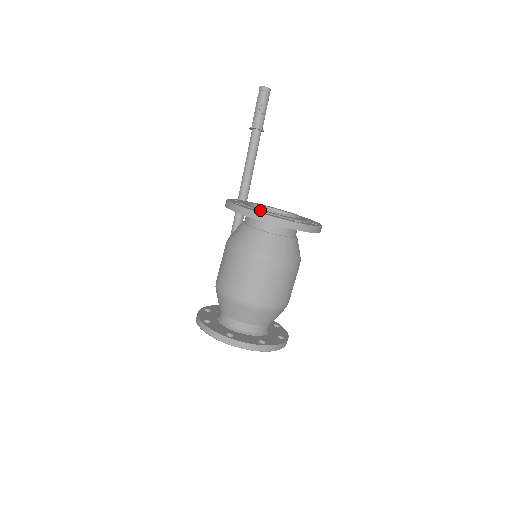
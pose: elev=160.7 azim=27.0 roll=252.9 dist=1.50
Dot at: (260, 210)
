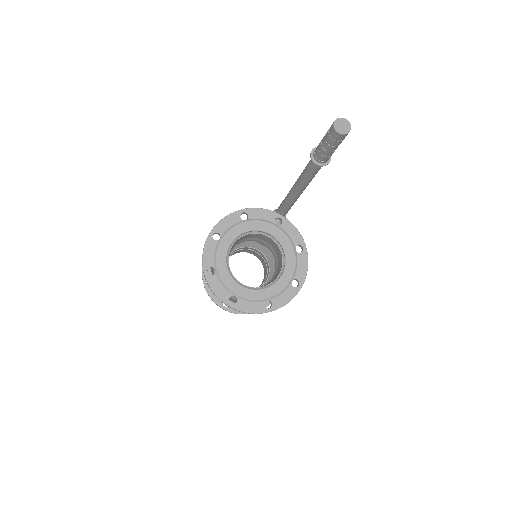
Dot at: (215, 264)
